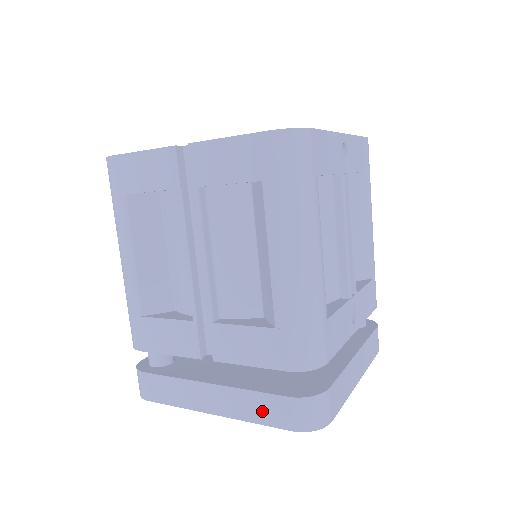
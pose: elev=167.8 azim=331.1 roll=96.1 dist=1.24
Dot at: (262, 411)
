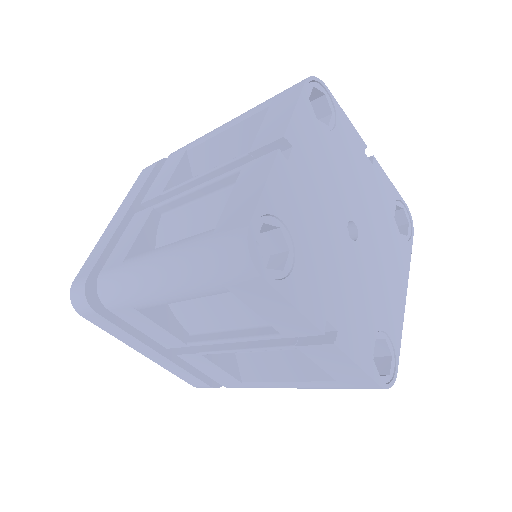
Dot at: (183, 376)
